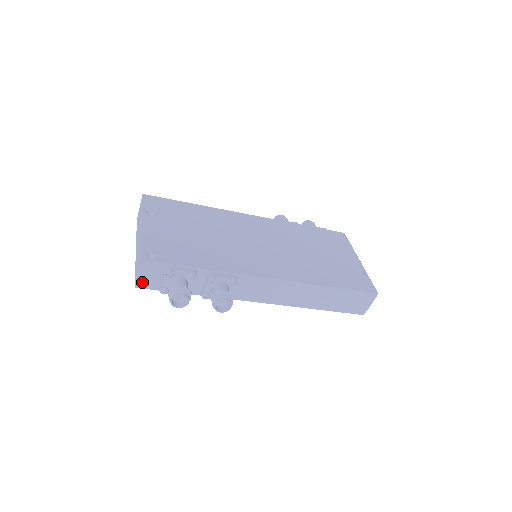
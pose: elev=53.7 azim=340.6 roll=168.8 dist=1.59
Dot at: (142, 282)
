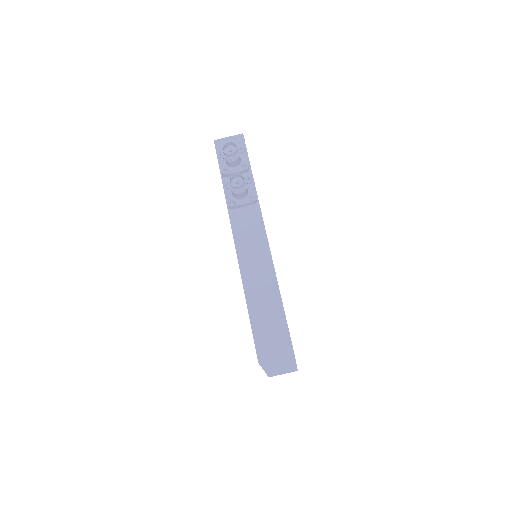
Dot at: (221, 143)
